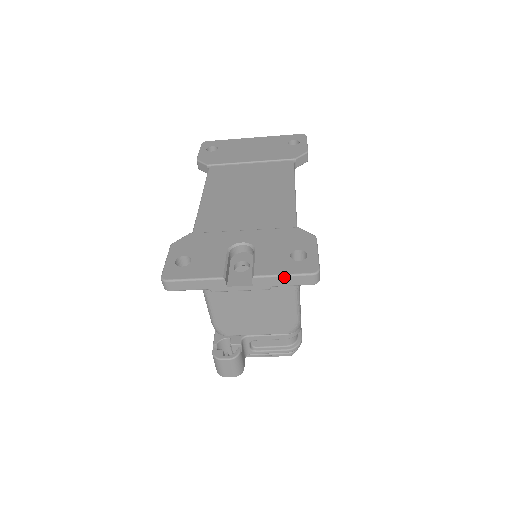
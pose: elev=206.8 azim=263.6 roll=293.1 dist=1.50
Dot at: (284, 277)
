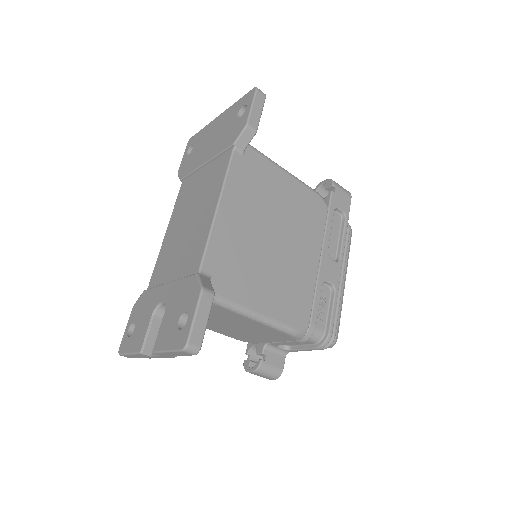
Dot at: (169, 352)
